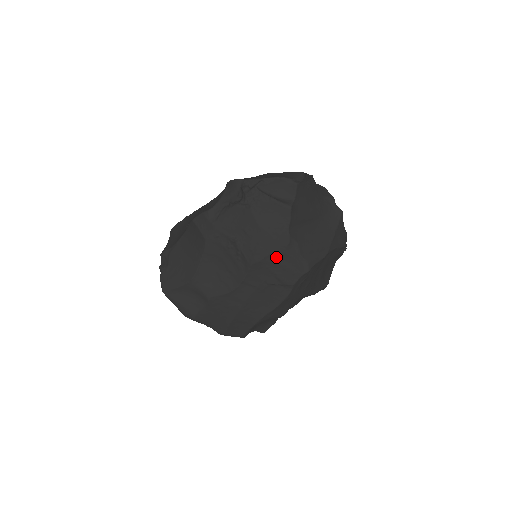
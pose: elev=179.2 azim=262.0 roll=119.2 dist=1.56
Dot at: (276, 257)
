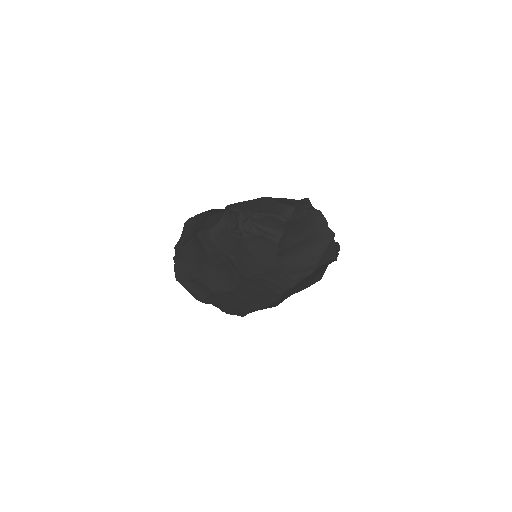
Dot at: (265, 276)
